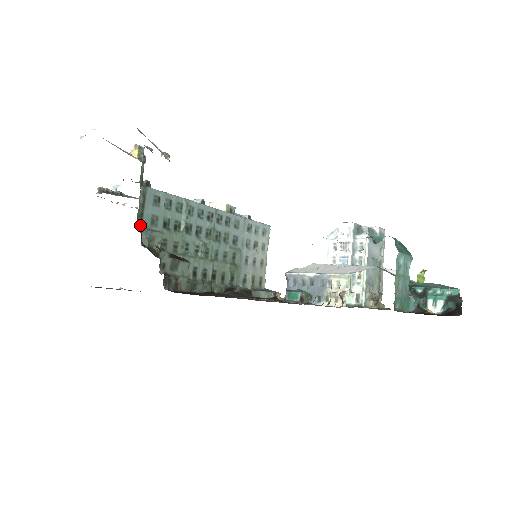
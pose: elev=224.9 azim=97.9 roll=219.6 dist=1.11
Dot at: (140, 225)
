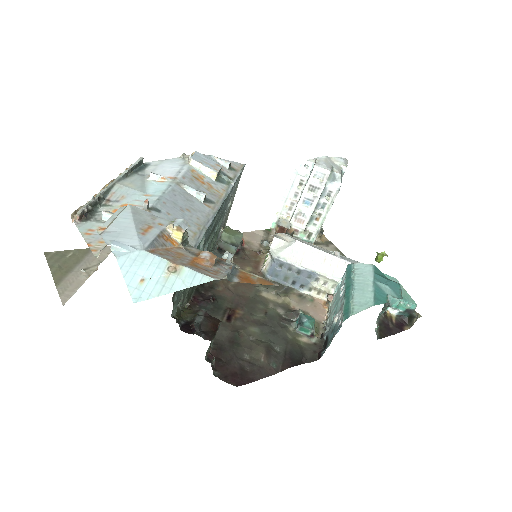
Dot at: (173, 302)
